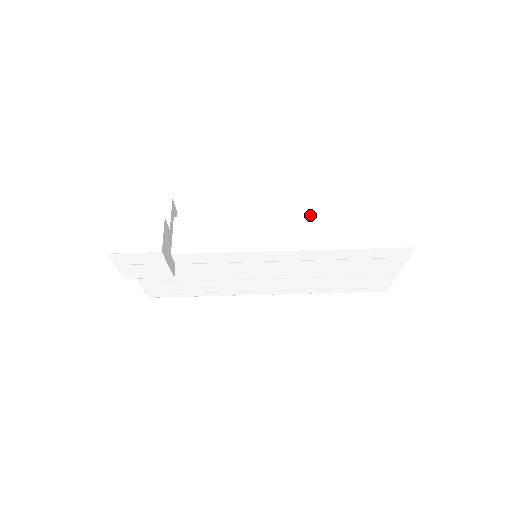
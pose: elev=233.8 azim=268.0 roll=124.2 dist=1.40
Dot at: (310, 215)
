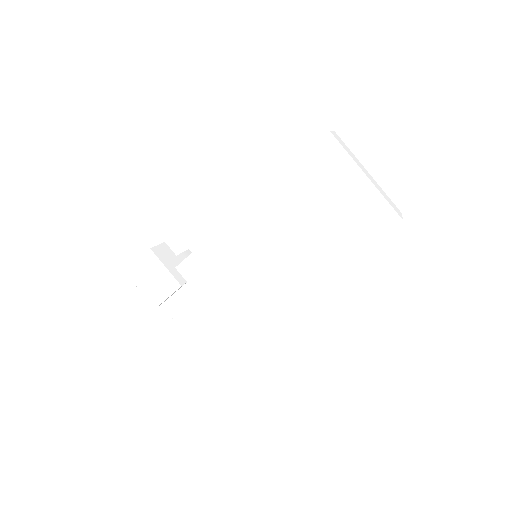
Dot at: occluded
